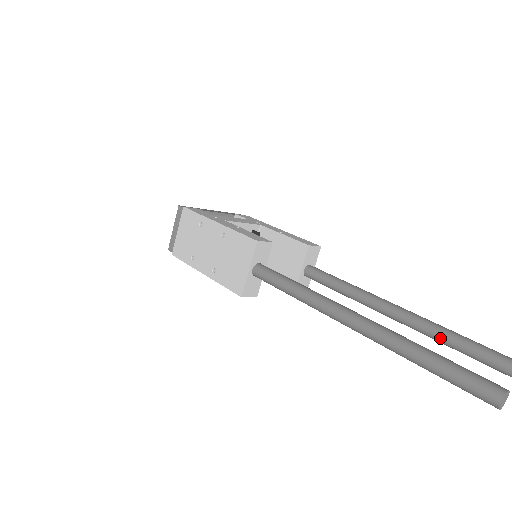
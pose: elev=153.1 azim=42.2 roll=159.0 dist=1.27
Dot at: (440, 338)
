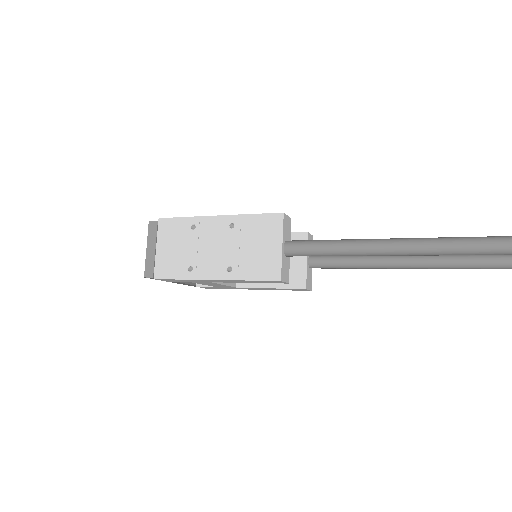
Dot at: (484, 262)
